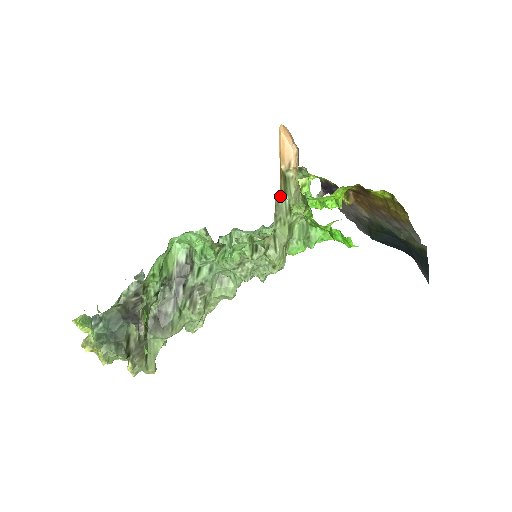
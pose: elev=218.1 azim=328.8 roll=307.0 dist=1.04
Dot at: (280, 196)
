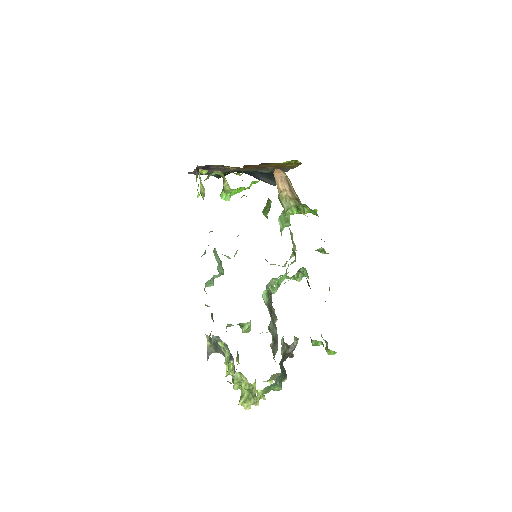
Dot at: occluded
